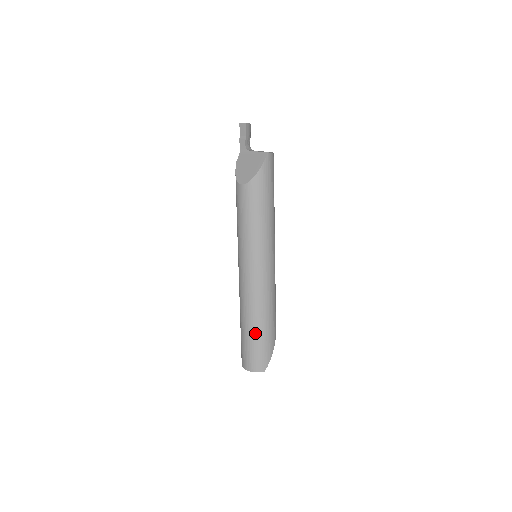
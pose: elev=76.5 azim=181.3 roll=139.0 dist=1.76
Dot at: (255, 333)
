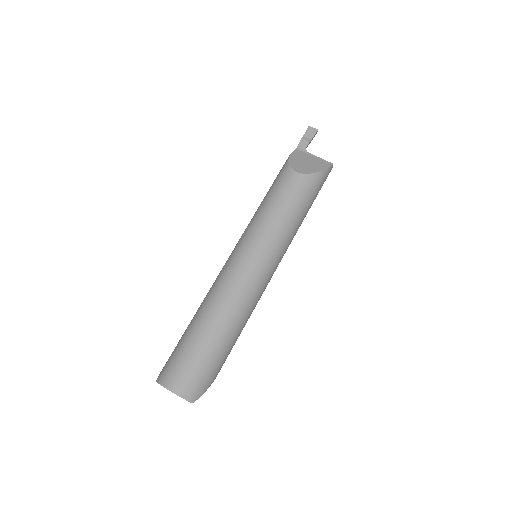
Dot at: (214, 342)
